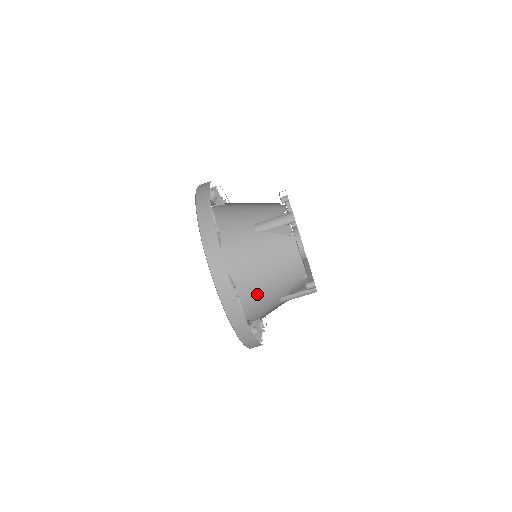
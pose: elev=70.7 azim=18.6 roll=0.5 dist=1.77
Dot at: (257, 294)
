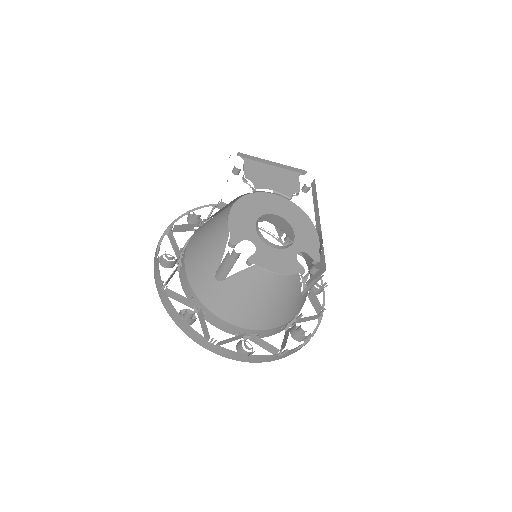
Dot at: (273, 317)
